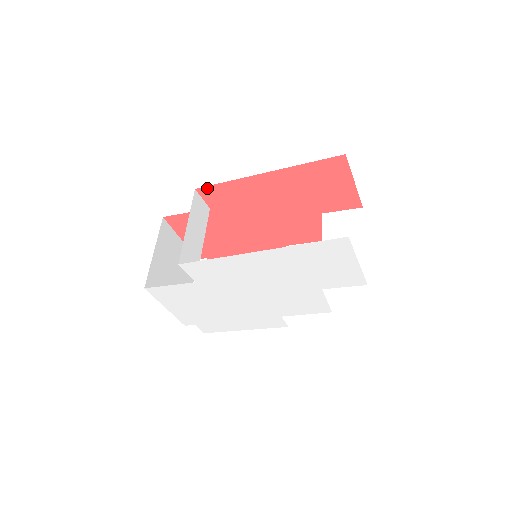
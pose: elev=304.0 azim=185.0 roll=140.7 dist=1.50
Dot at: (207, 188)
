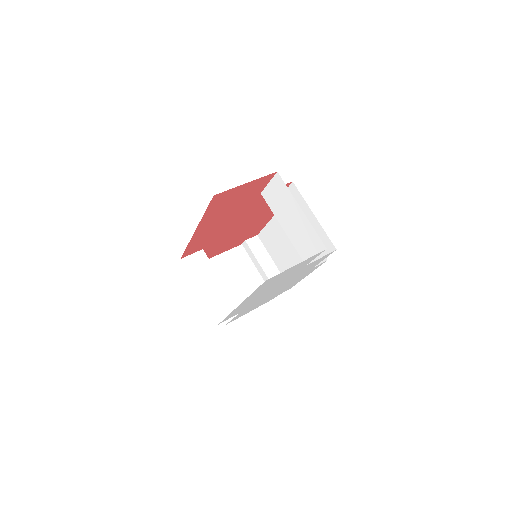
Dot at: (184, 254)
